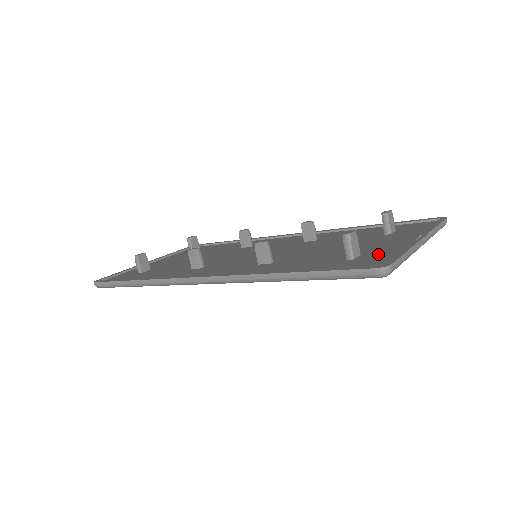
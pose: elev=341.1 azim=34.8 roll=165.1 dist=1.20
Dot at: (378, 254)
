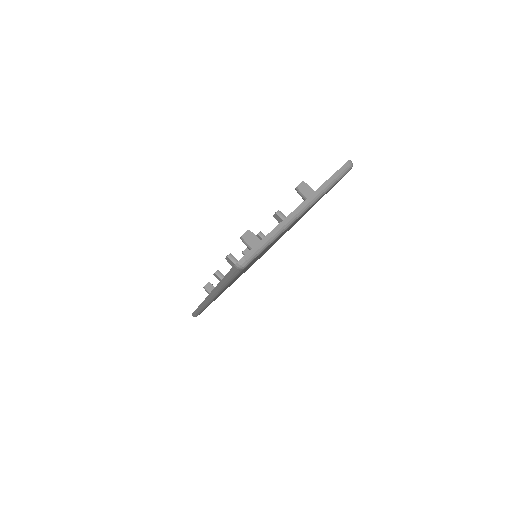
Dot at: occluded
